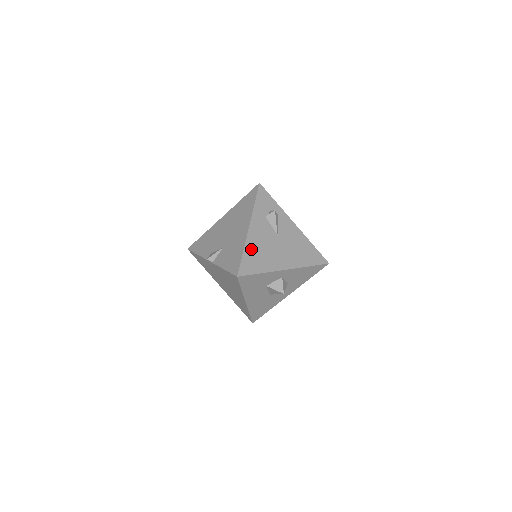
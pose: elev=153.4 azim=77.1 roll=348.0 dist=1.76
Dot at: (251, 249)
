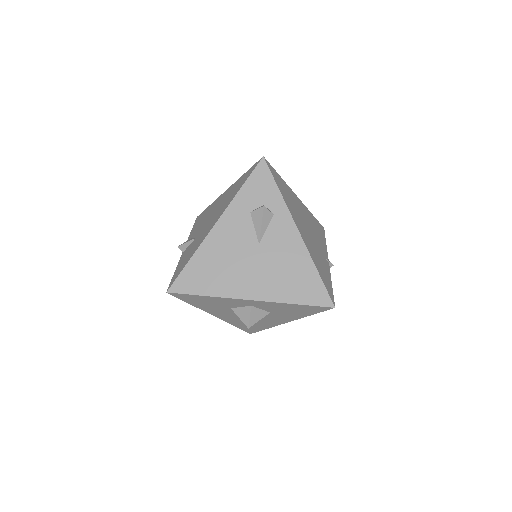
Dot at: (204, 257)
